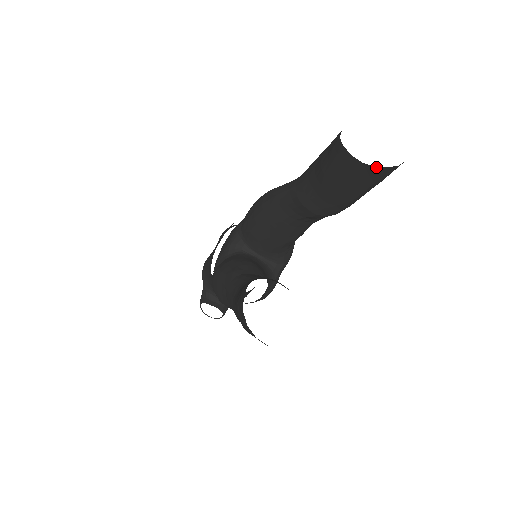
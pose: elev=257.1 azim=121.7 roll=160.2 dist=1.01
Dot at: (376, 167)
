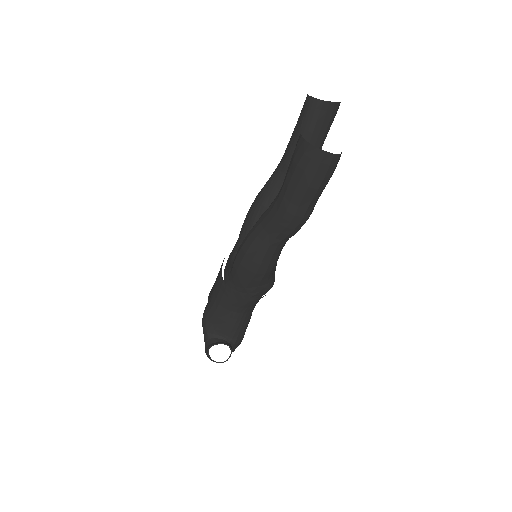
Dot at: (330, 103)
